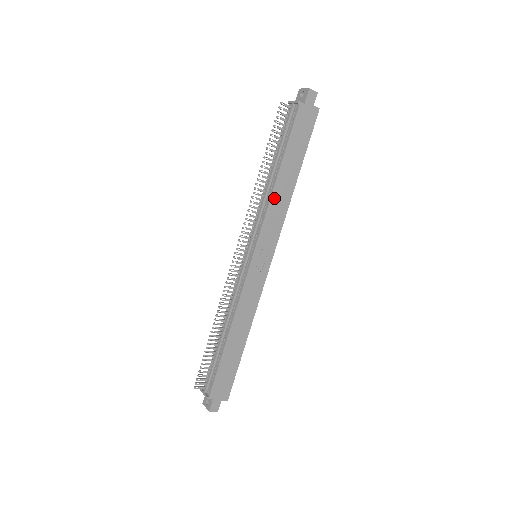
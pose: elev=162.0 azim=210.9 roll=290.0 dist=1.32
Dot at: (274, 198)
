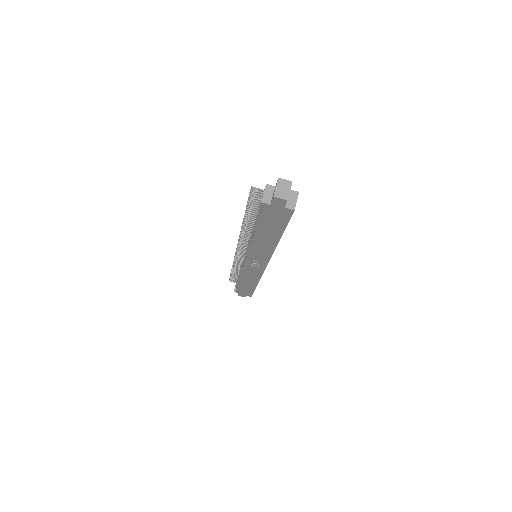
Dot at: (255, 244)
